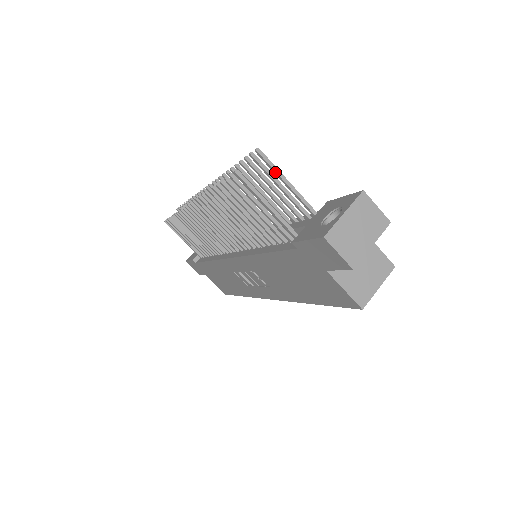
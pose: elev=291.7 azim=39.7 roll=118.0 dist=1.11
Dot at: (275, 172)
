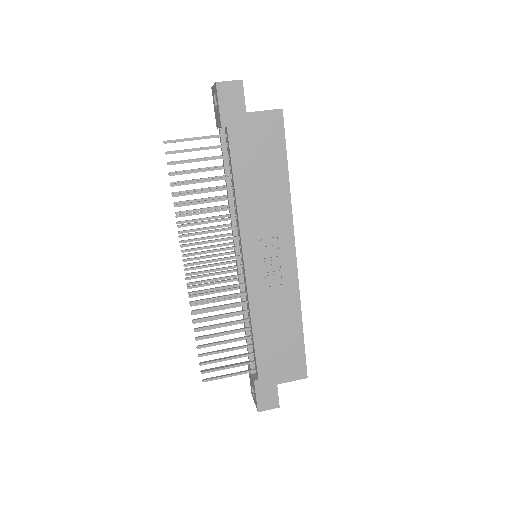
Dot at: occluded
